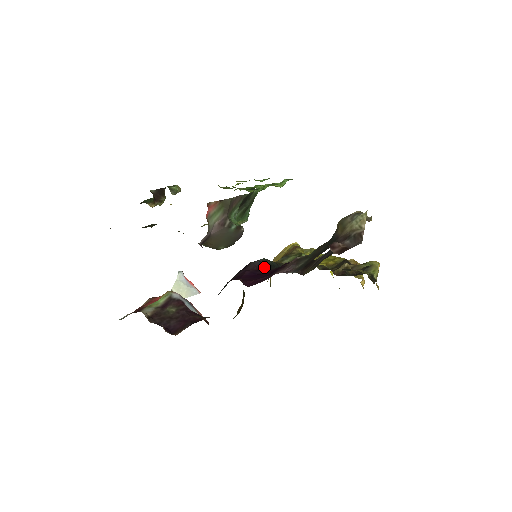
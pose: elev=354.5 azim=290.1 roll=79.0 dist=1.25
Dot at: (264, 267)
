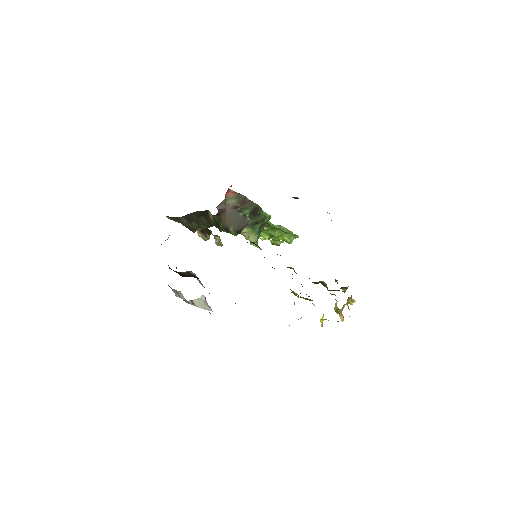
Dot at: (256, 245)
